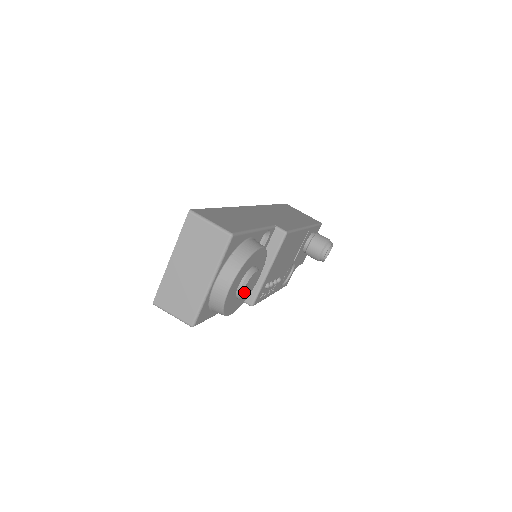
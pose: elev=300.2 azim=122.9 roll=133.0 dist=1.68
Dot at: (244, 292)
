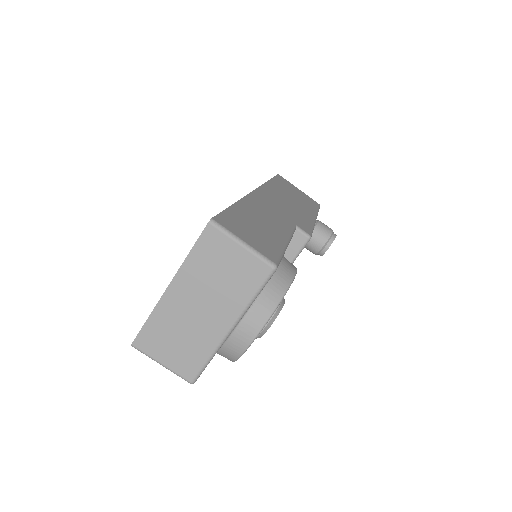
Dot at: occluded
